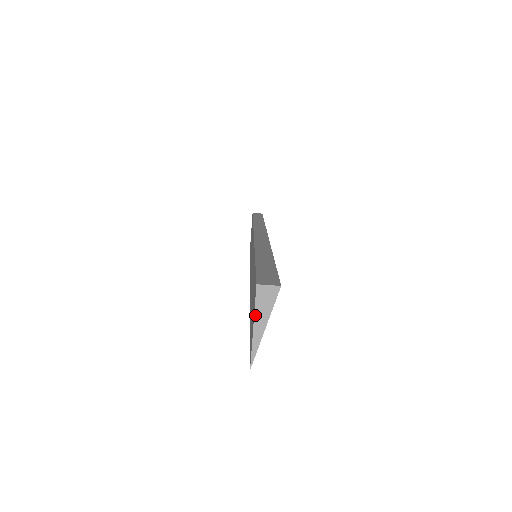
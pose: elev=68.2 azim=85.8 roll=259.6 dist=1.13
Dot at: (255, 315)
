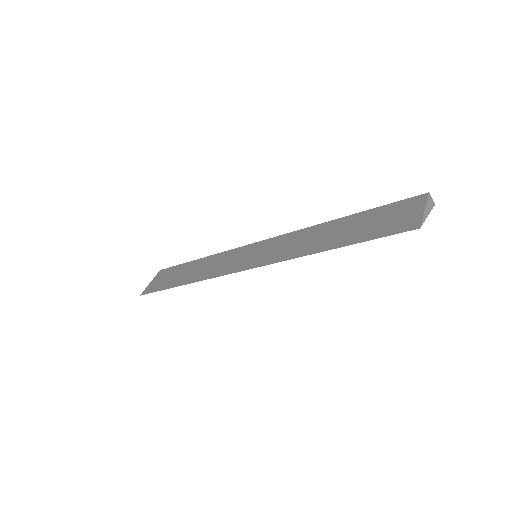
Dot at: (426, 204)
